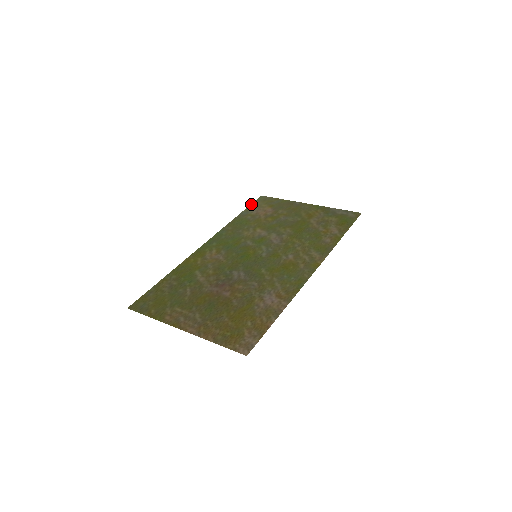
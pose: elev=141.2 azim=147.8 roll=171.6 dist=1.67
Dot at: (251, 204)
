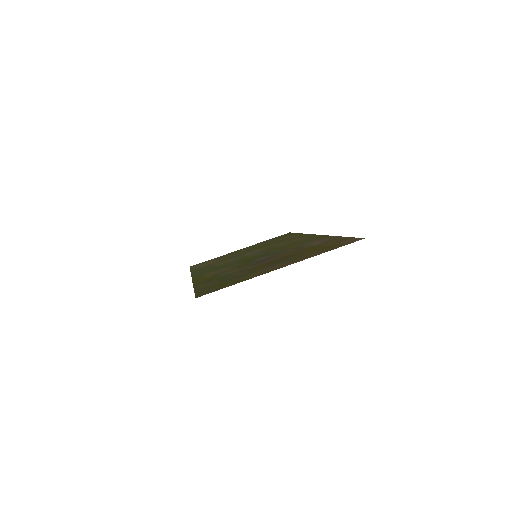
Dot at: (190, 268)
